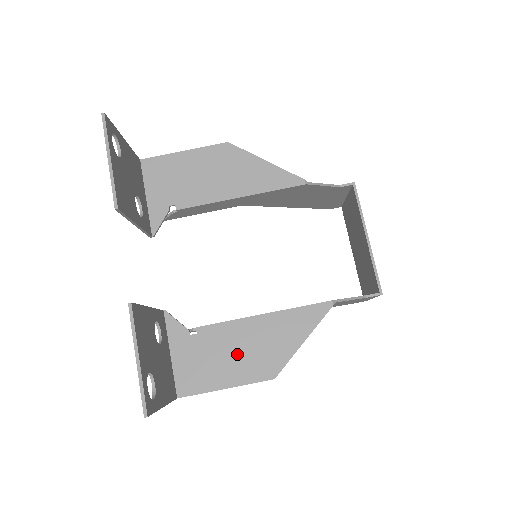
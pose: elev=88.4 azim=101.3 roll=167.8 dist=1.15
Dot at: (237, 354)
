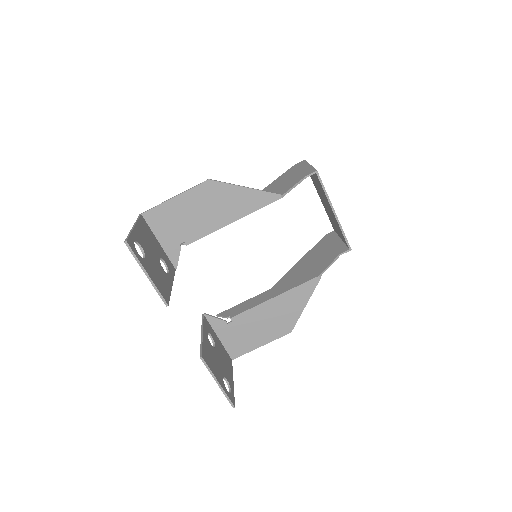
Dot at: (263, 326)
